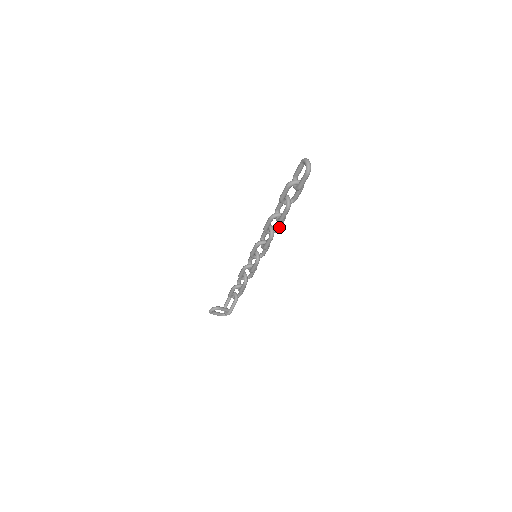
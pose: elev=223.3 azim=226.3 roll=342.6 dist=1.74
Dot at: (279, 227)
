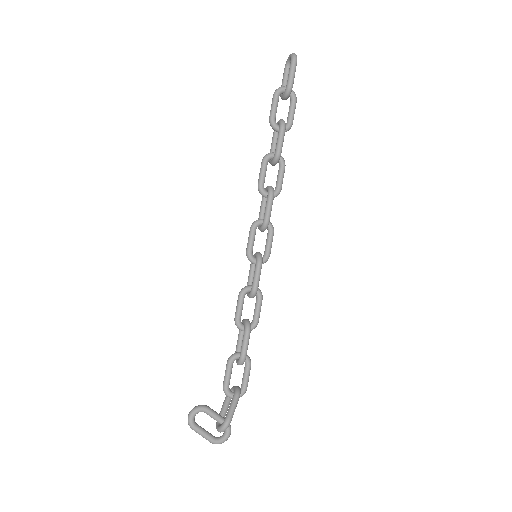
Dot at: (279, 182)
